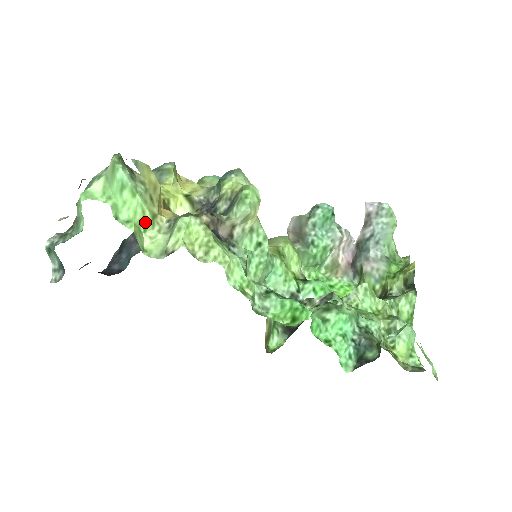
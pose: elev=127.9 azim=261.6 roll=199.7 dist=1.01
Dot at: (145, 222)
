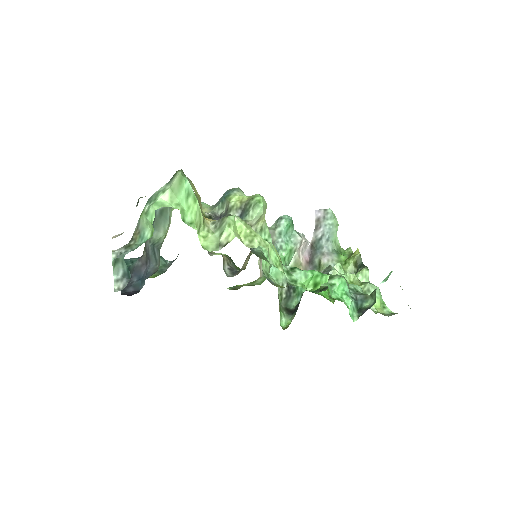
Dot at: (200, 224)
